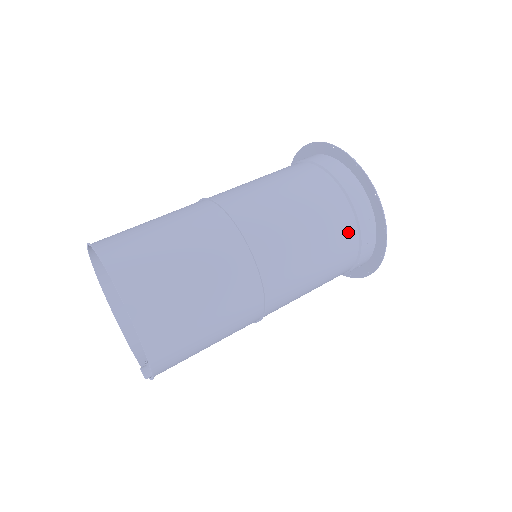
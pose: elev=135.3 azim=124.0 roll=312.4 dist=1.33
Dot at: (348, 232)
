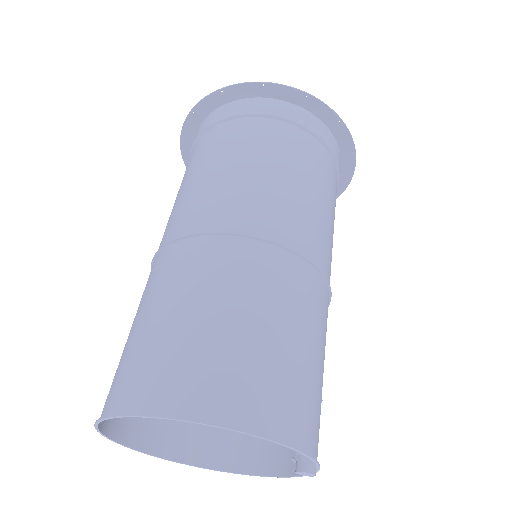
Dot at: (286, 134)
